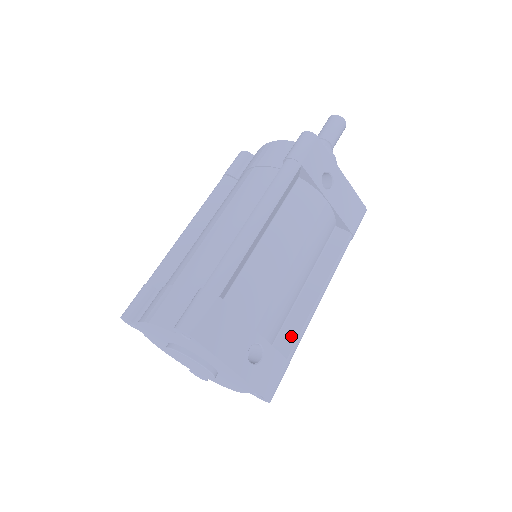
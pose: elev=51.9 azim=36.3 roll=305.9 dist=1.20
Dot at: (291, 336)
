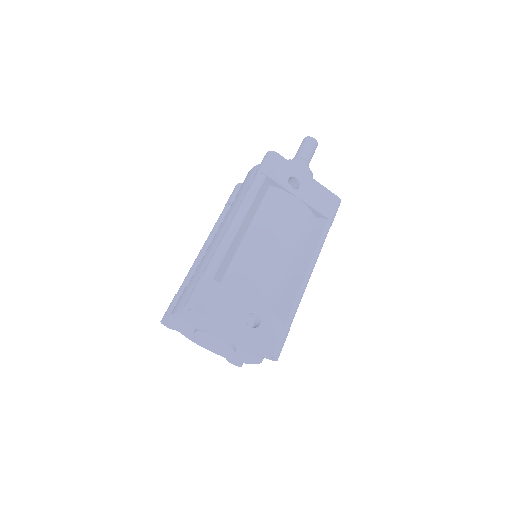
Dot at: (287, 306)
